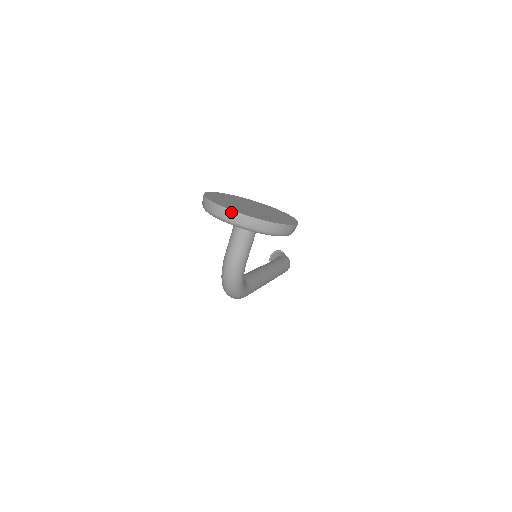
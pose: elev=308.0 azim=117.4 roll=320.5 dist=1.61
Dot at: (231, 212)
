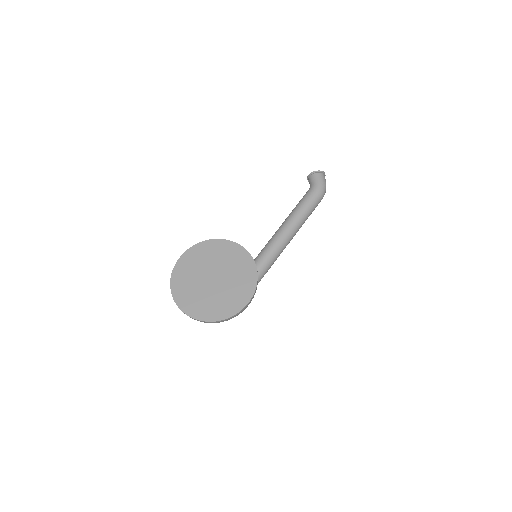
Dot at: occluded
